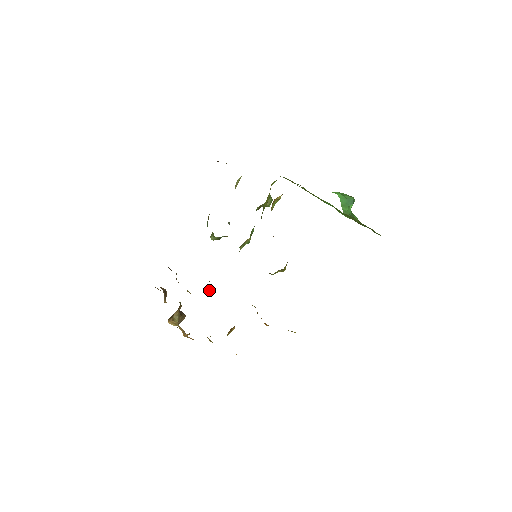
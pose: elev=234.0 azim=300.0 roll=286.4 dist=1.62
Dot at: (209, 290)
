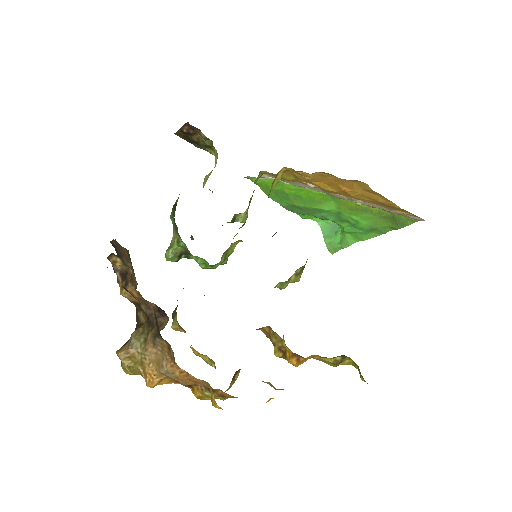
Dot at: (175, 325)
